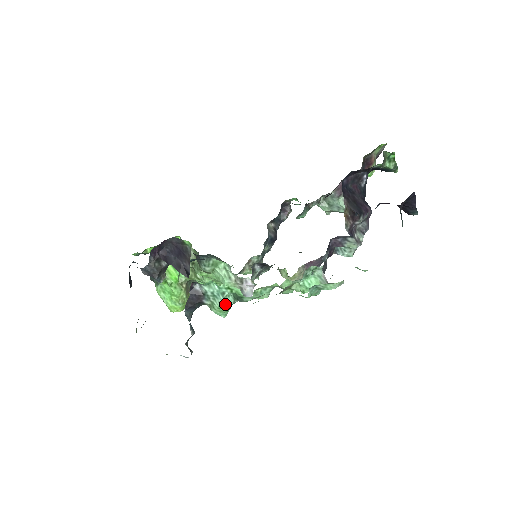
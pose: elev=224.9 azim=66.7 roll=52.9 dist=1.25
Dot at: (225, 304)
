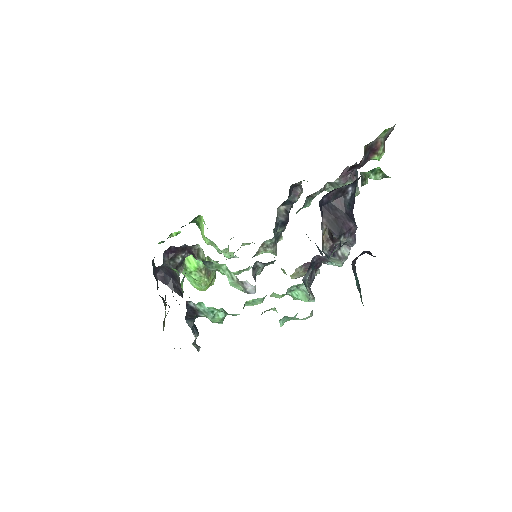
Dot at: (217, 318)
